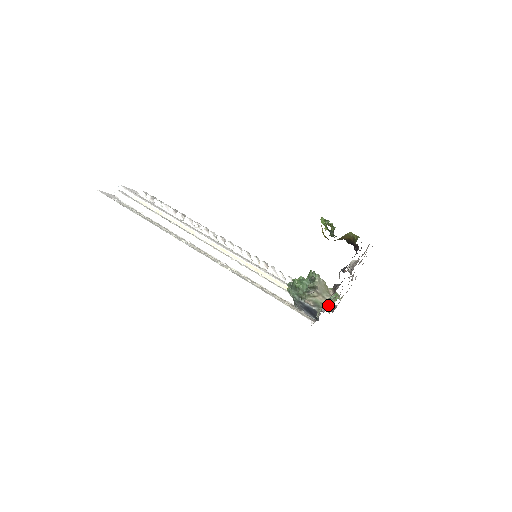
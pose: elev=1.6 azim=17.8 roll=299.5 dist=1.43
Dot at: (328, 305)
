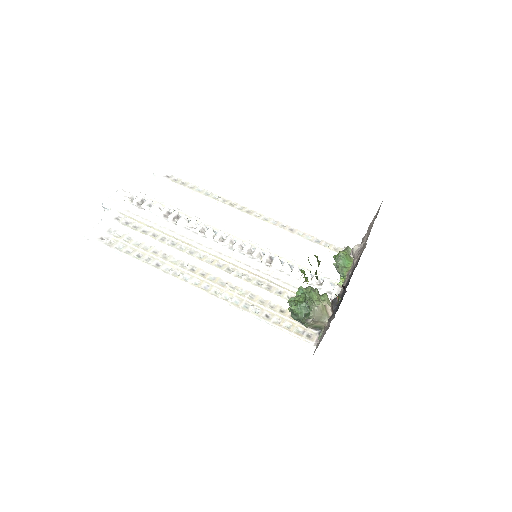
Dot at: occluded
